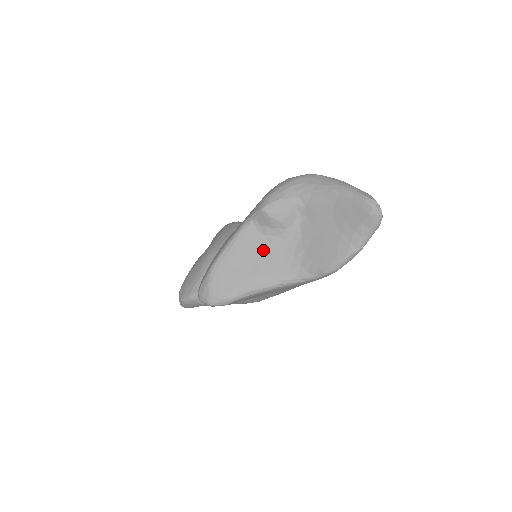
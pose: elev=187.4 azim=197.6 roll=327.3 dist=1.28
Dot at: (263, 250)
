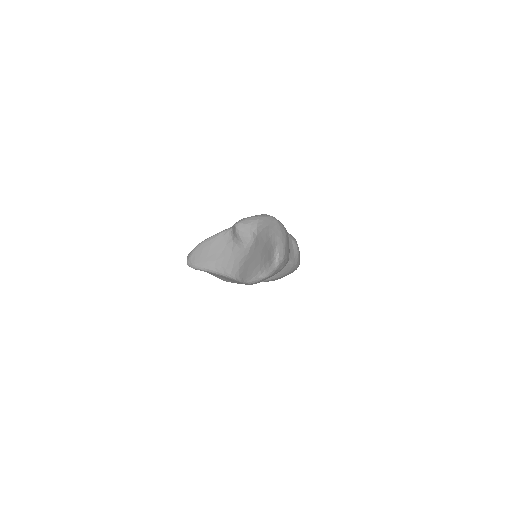
Dot at: (228, 249)
